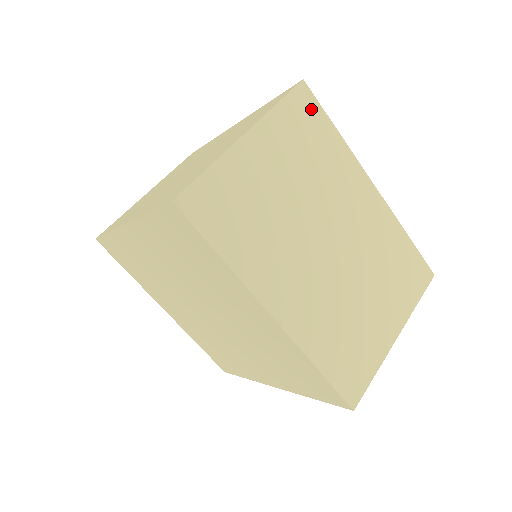
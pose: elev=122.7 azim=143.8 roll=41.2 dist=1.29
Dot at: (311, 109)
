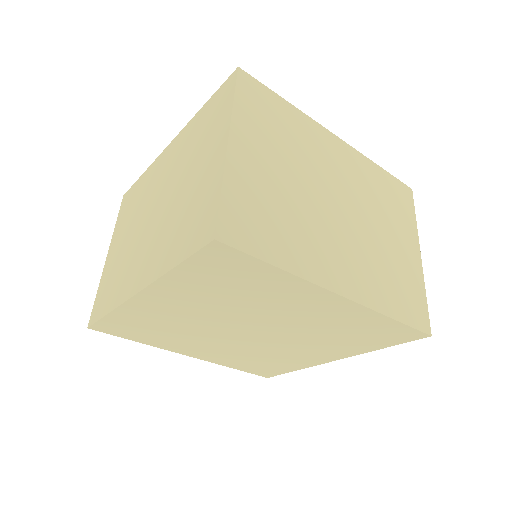
Dot at: (259, 92)
